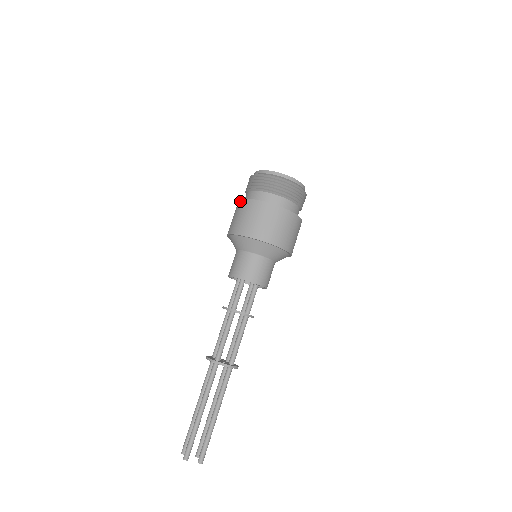
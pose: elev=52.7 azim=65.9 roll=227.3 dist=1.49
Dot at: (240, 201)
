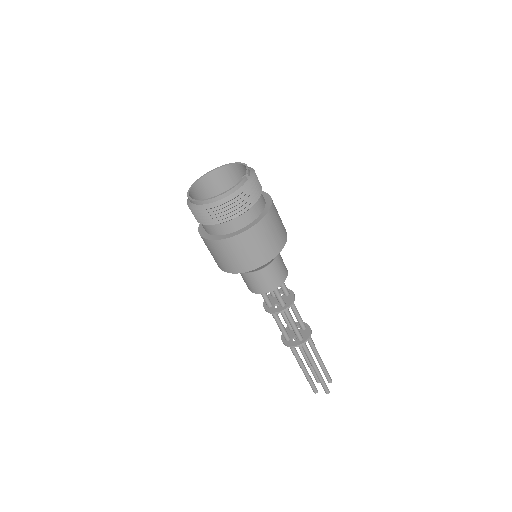
Dot at: occluded
